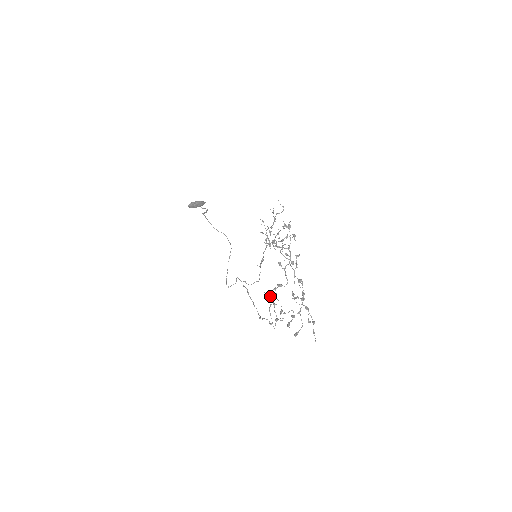
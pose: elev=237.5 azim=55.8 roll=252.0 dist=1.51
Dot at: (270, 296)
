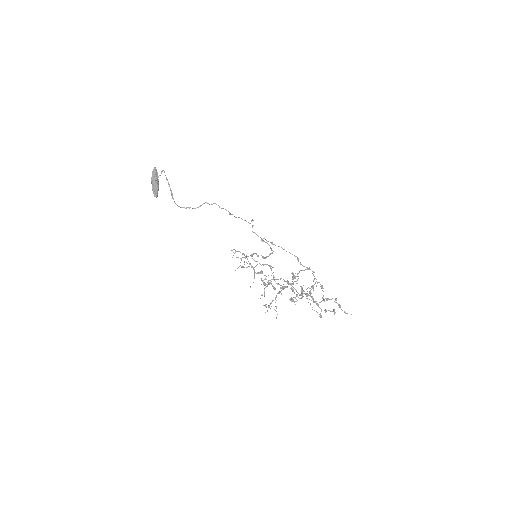
Dot at: occluded
